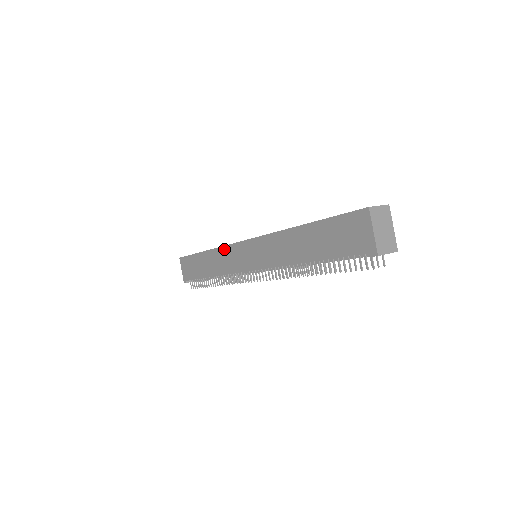
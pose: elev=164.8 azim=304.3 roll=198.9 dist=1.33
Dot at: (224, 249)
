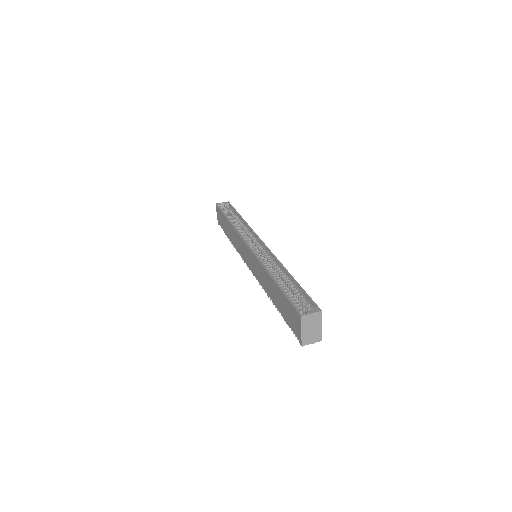
Dot at: (237, 235)
